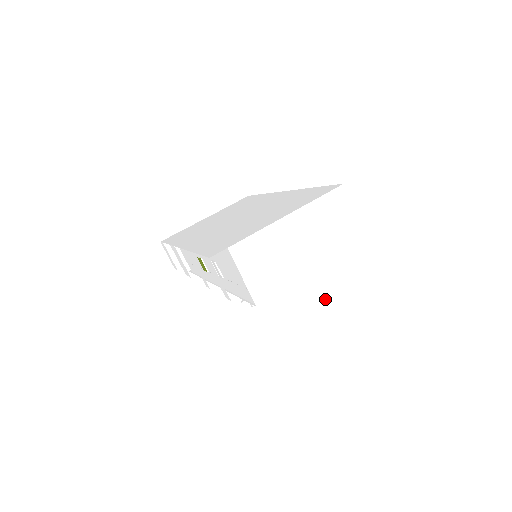
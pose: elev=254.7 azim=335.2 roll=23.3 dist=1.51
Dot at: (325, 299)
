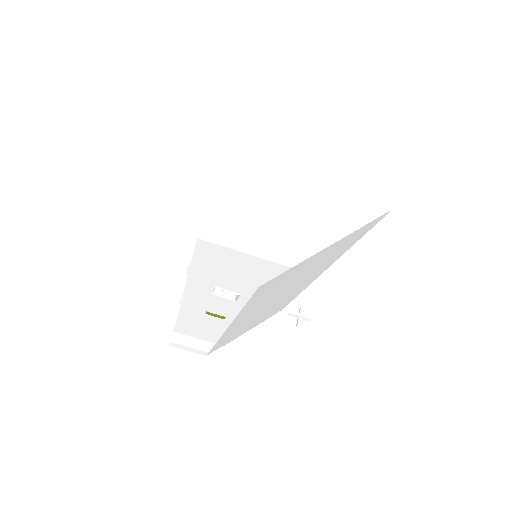
Dot at: (351, 196)
